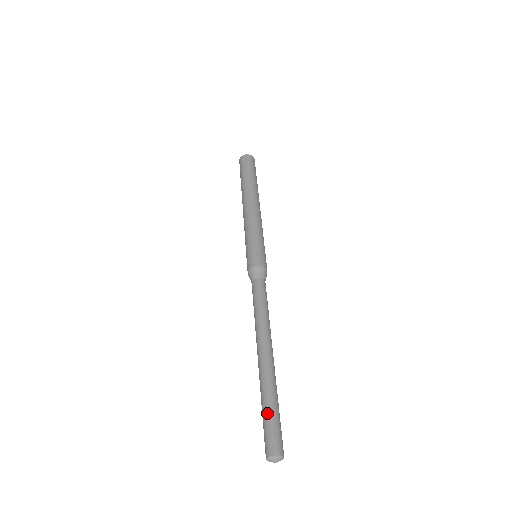
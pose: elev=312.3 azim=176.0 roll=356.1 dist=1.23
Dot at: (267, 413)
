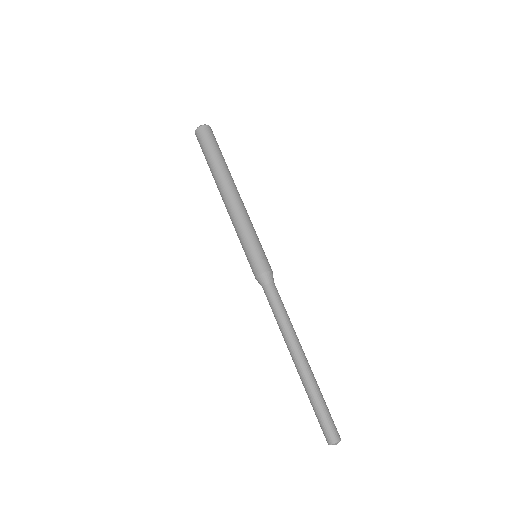
Dot at: (323, 410)
